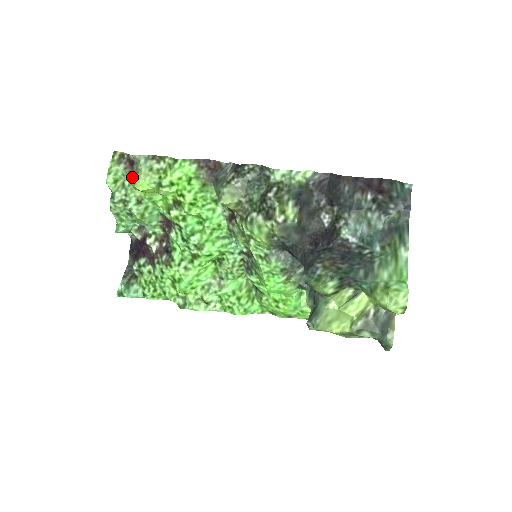
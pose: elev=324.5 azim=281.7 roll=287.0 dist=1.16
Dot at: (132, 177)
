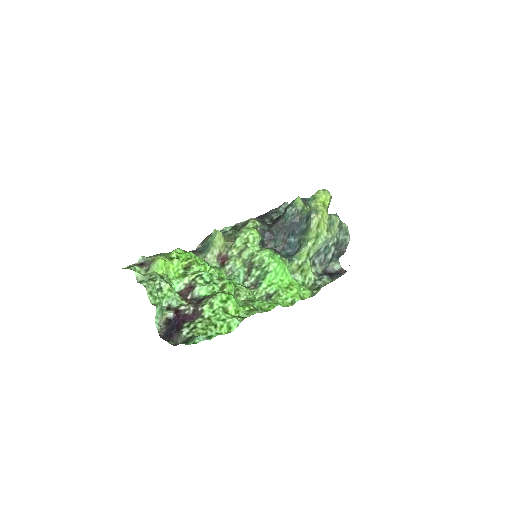
Dot at: (148, 266)
